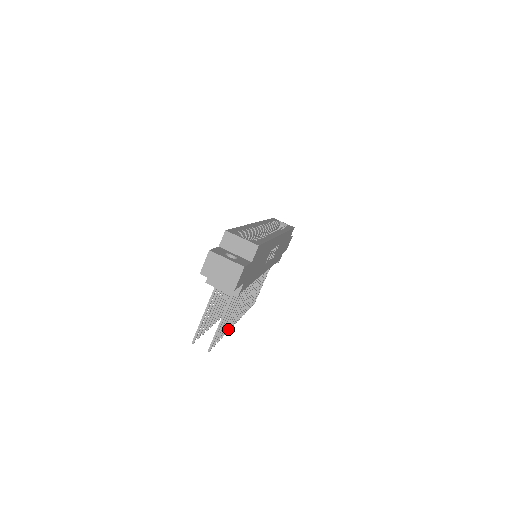
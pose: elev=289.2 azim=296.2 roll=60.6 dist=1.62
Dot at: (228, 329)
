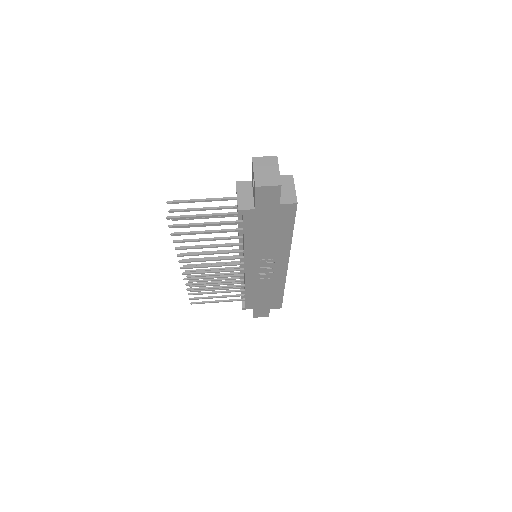
Dot at: (179, 254)
